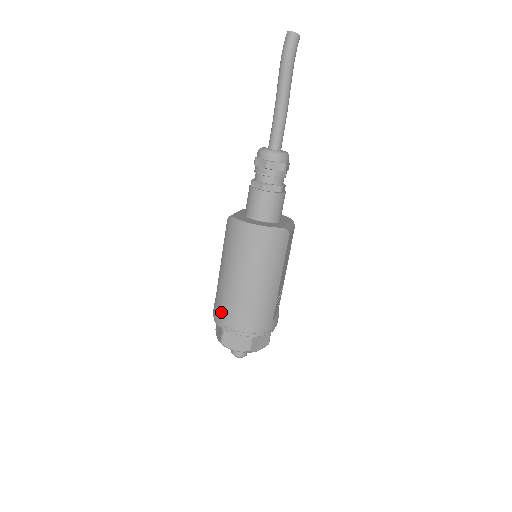
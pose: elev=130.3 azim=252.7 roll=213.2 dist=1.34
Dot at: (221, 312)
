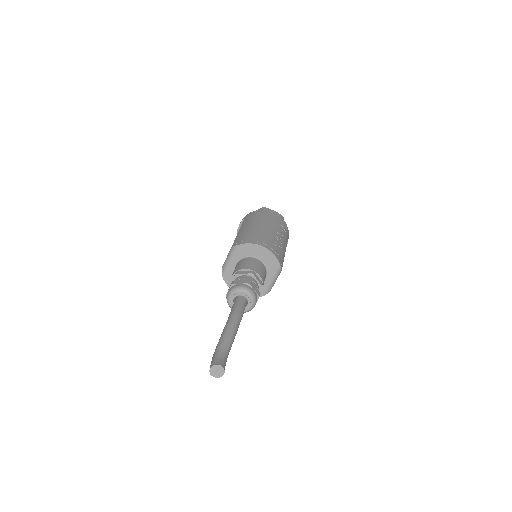
Dot at: occluded
